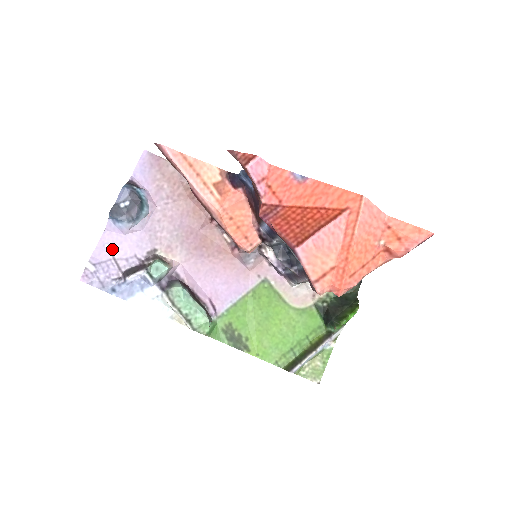
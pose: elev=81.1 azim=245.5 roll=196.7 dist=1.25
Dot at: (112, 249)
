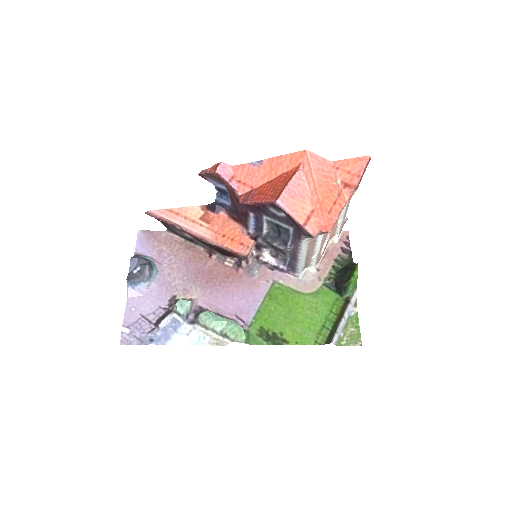
Dot at: (139, 310)
